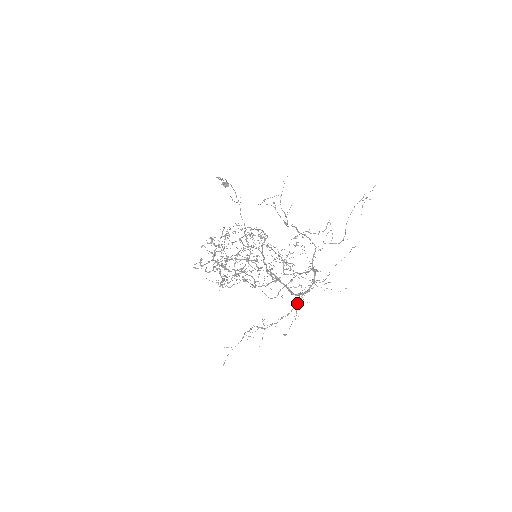
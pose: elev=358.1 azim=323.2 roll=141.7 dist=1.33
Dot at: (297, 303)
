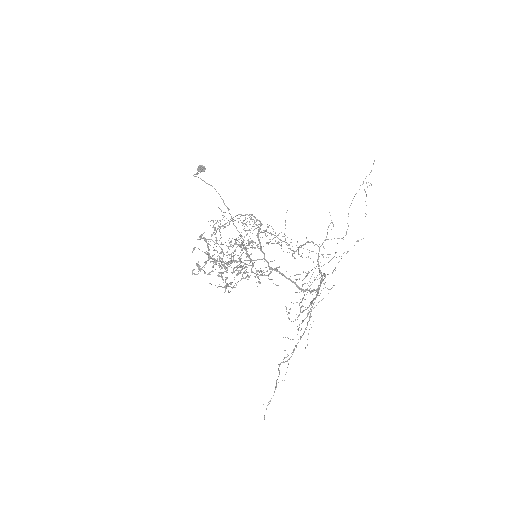
Dot at: (310, 311)
